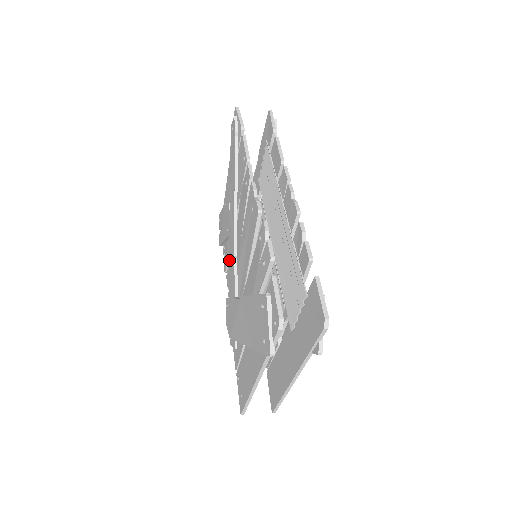
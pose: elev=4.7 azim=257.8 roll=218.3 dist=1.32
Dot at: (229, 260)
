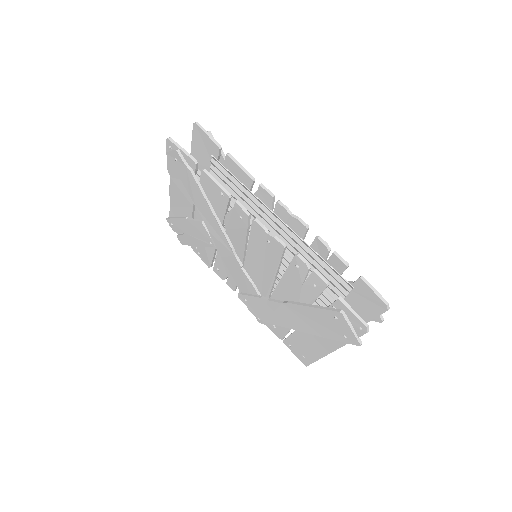
Dot at: (228, 267)
